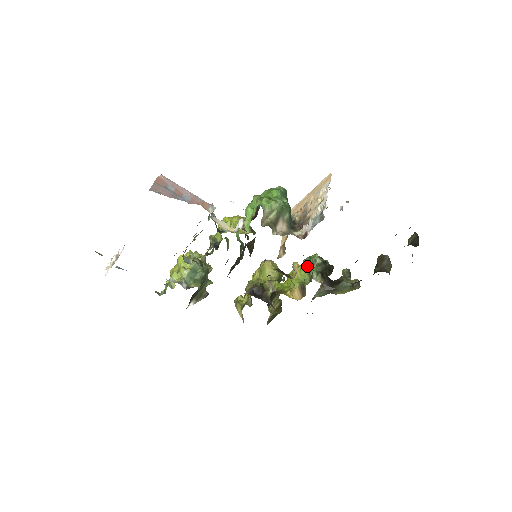
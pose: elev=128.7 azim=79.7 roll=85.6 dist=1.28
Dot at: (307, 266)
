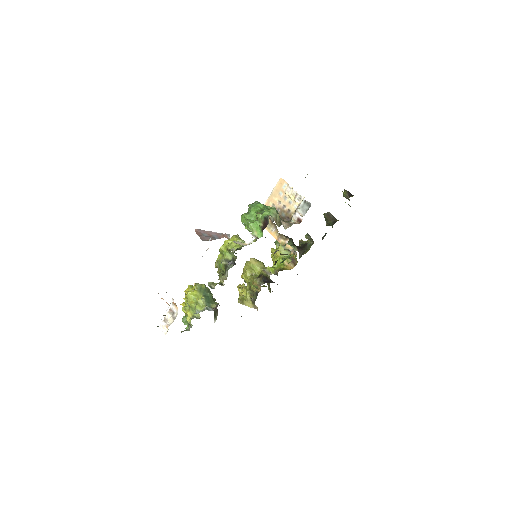
Dot at: (283, 246)
